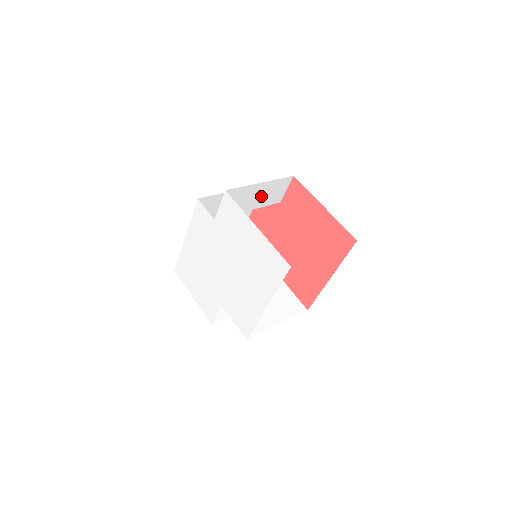
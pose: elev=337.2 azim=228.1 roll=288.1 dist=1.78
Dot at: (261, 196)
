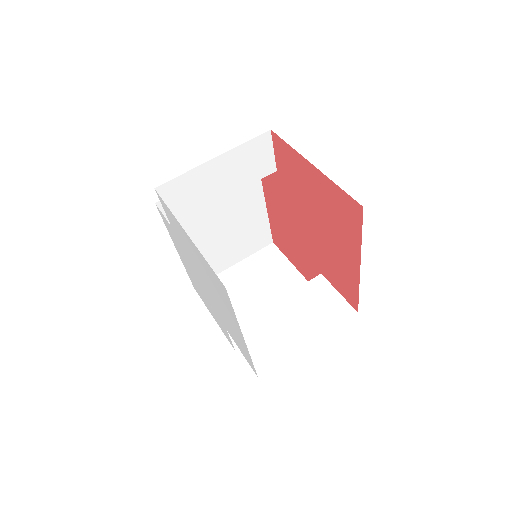
Dot at: (231, 174)
